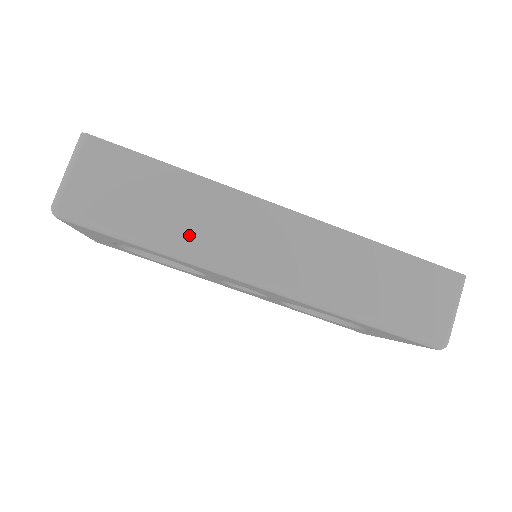
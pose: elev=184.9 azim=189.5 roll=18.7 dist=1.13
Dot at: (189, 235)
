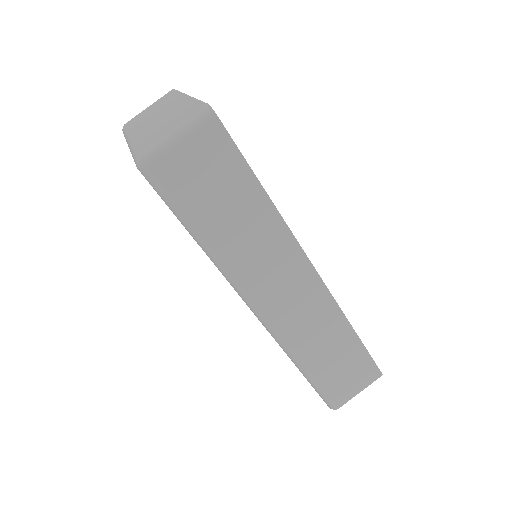
Dot at: (235, 251)
